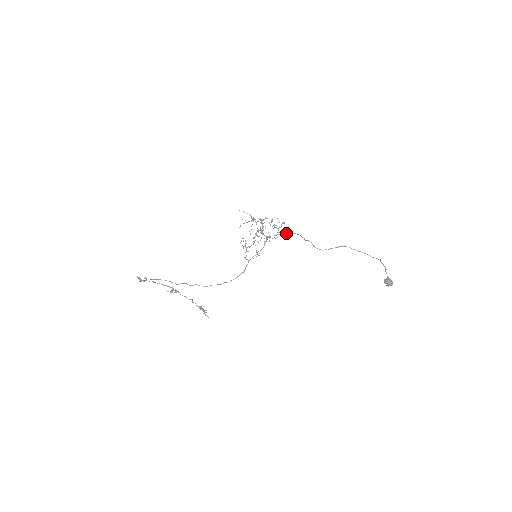
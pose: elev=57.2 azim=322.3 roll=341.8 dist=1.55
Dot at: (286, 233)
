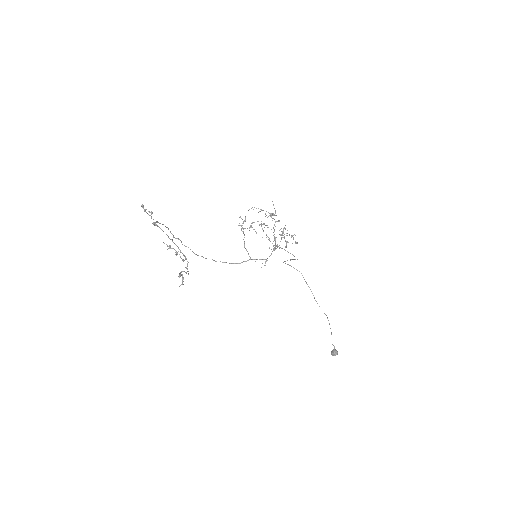
Dot at: (292, 254)
